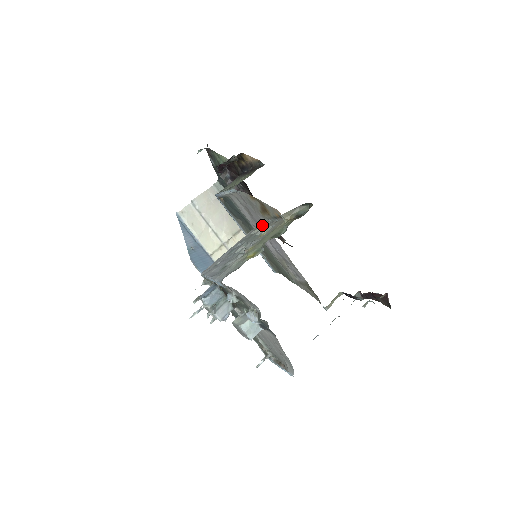
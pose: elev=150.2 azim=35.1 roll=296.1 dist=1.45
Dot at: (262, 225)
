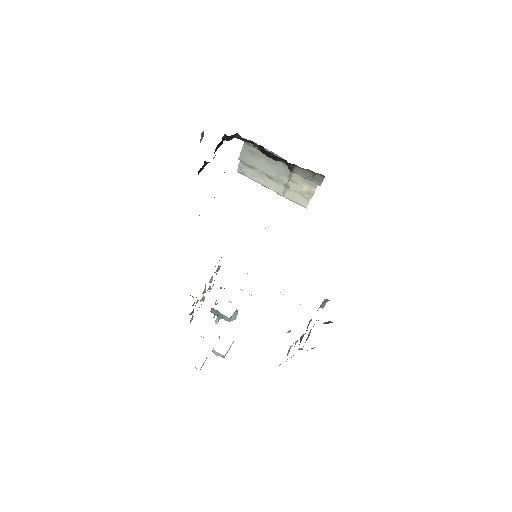
Dot at: occluded
